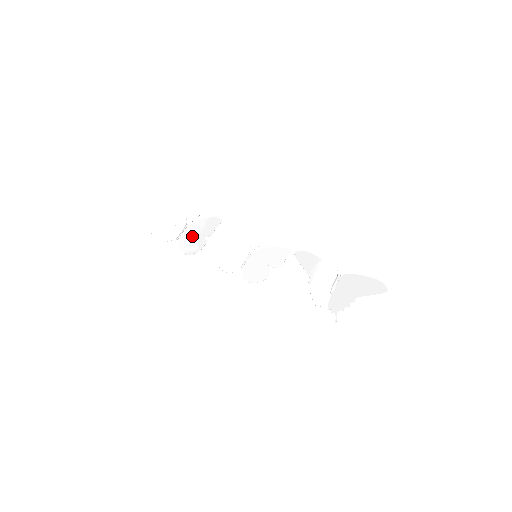
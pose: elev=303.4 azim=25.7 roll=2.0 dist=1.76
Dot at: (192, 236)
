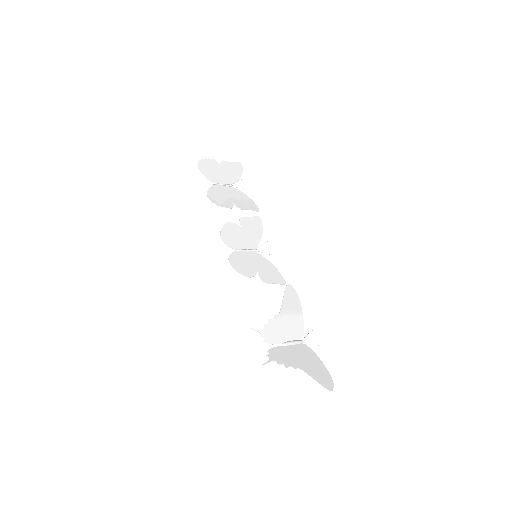
Dot at: (226, 194)
